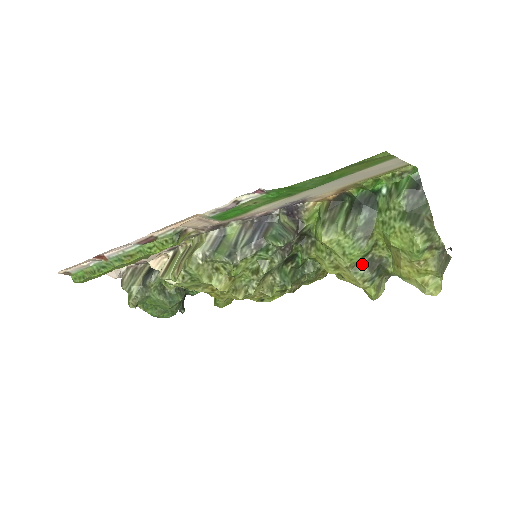
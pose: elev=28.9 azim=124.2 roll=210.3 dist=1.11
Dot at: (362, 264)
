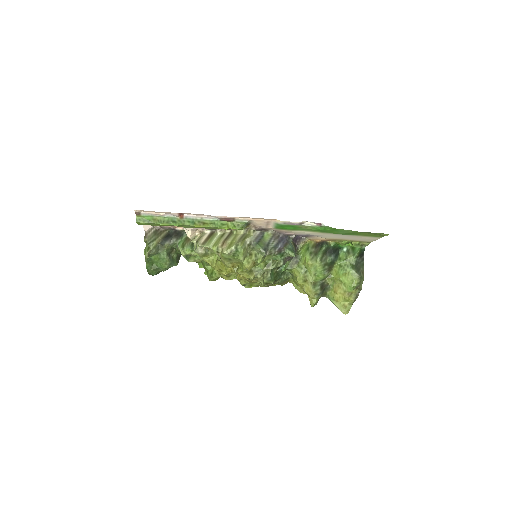
Dot at: (319, 284)
